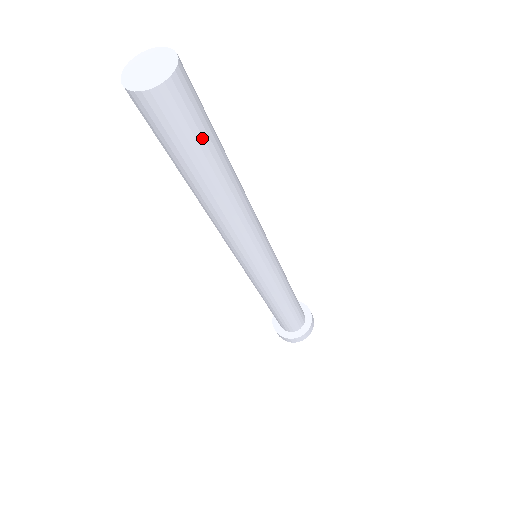
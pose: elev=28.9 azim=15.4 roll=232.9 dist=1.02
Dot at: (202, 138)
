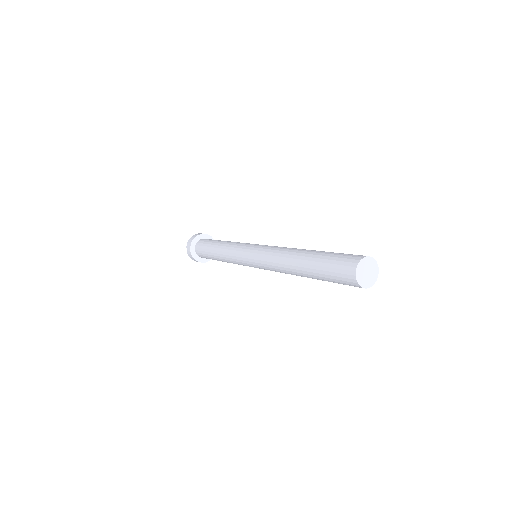
Dot at: occluded
